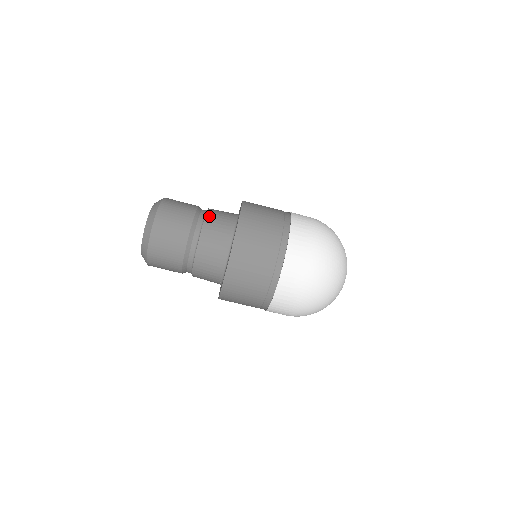
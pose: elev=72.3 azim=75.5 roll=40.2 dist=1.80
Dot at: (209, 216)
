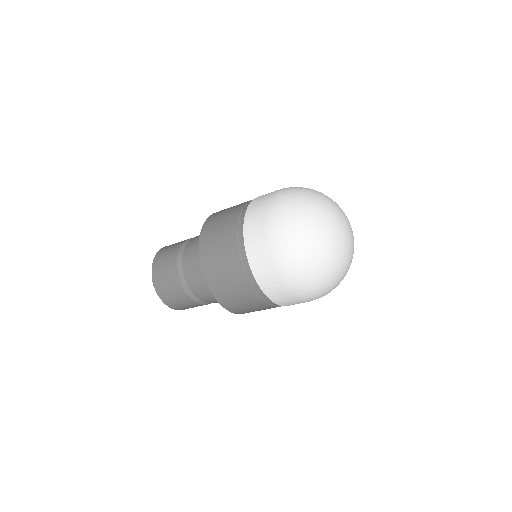
Dot at: (187, 260)
